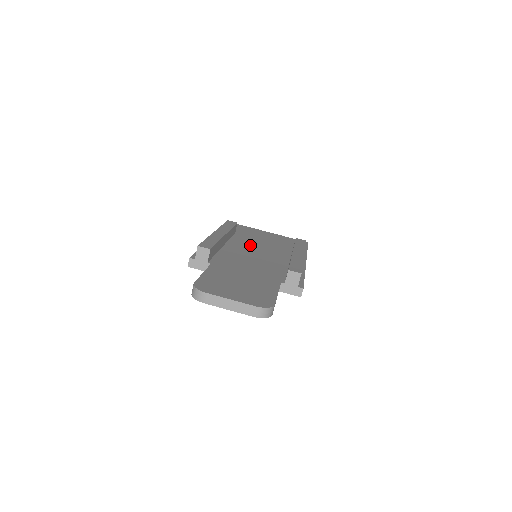
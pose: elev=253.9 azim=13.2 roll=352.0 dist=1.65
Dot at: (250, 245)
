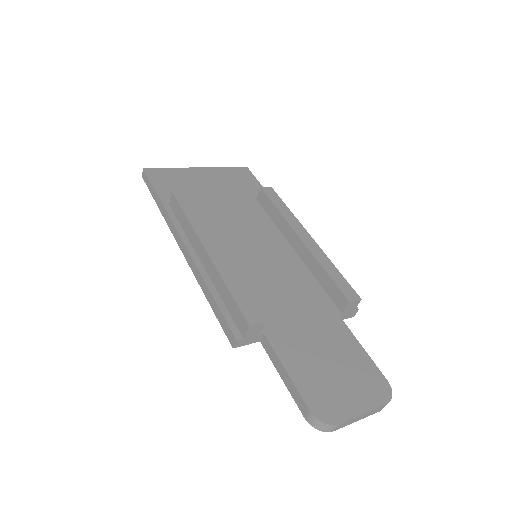
Dot at: (229, 231)
